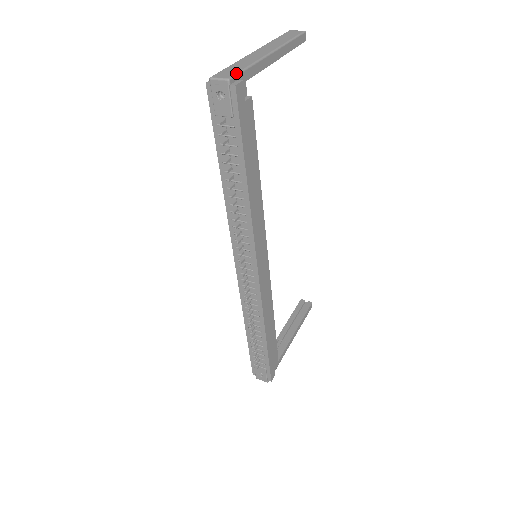
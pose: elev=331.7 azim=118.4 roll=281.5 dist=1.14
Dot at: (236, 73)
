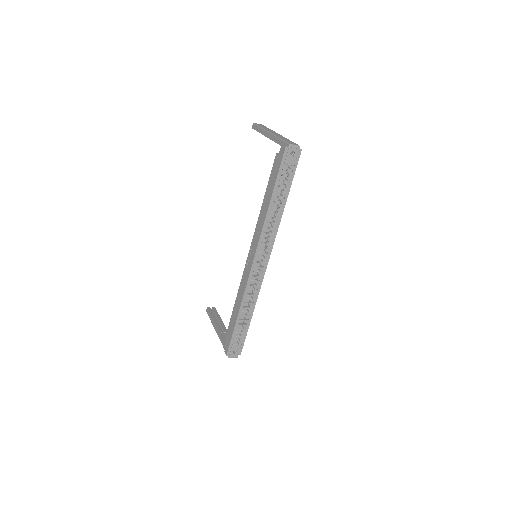
Dot at: occluded
